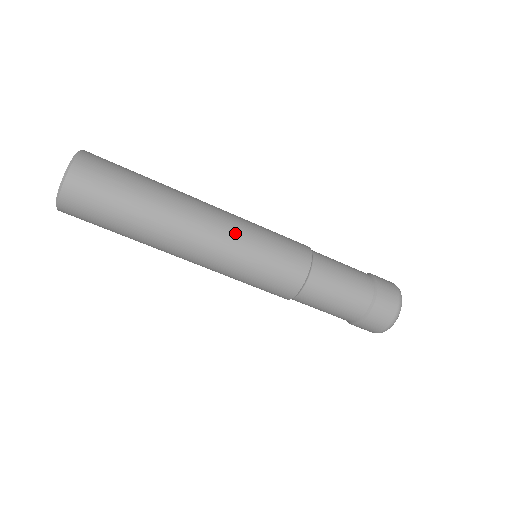
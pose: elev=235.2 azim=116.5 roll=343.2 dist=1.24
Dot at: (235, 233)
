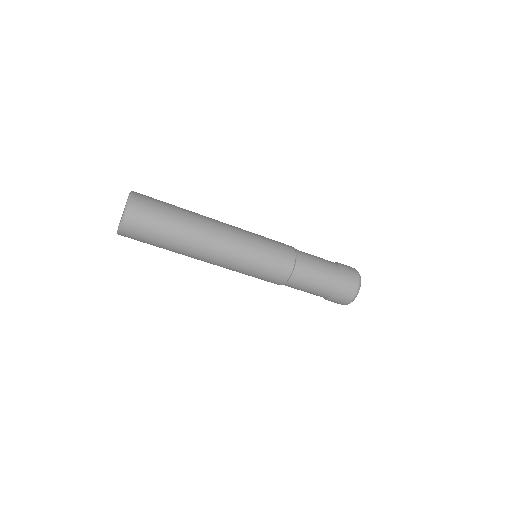
Dot at: (236, 259)
